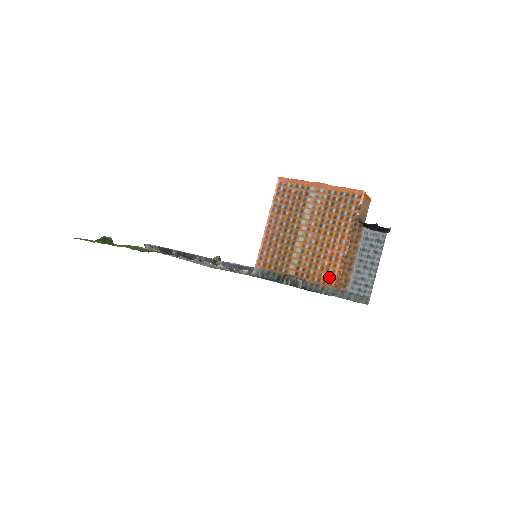
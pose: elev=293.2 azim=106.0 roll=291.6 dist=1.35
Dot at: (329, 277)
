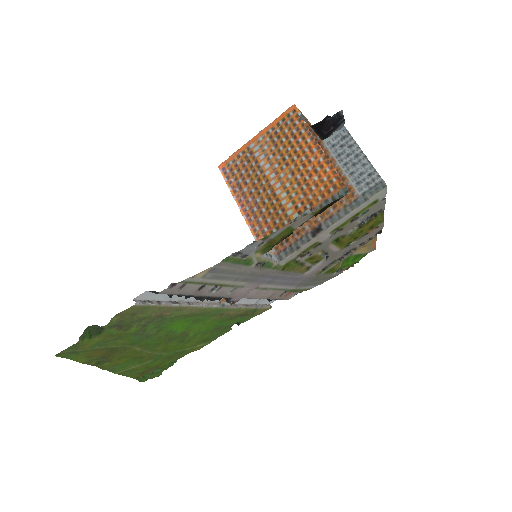
Dot at: (329, 184)
